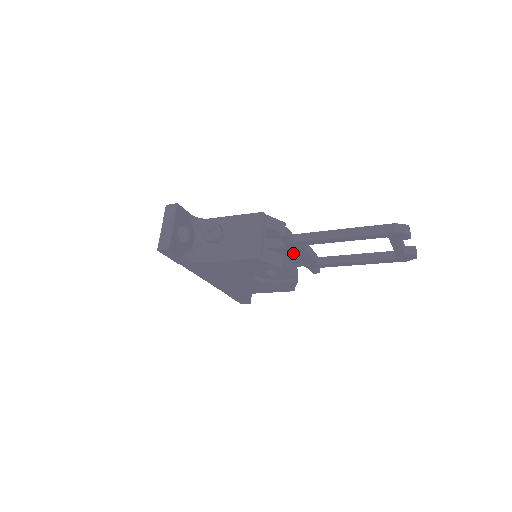
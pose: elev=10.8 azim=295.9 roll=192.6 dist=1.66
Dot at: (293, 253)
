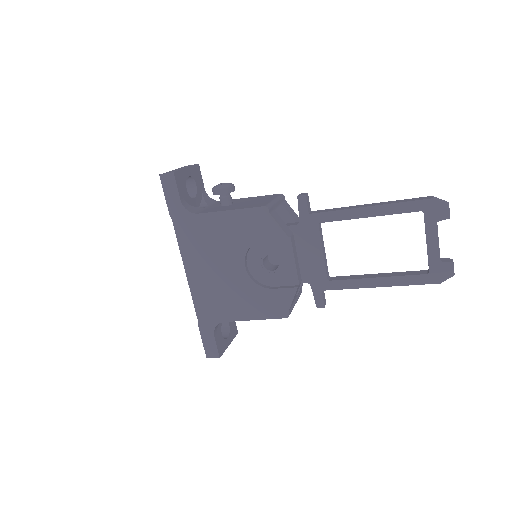
Dot at: (303, 243)
